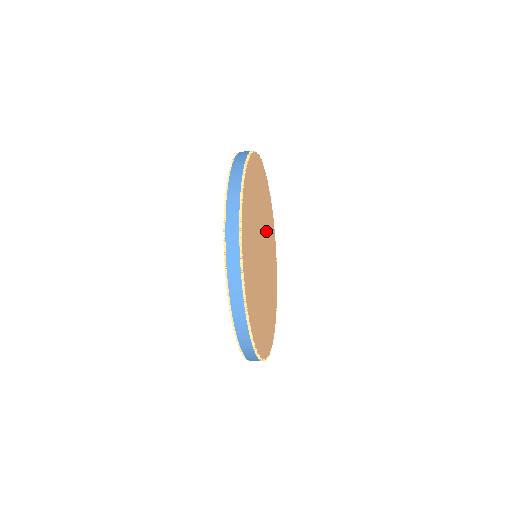
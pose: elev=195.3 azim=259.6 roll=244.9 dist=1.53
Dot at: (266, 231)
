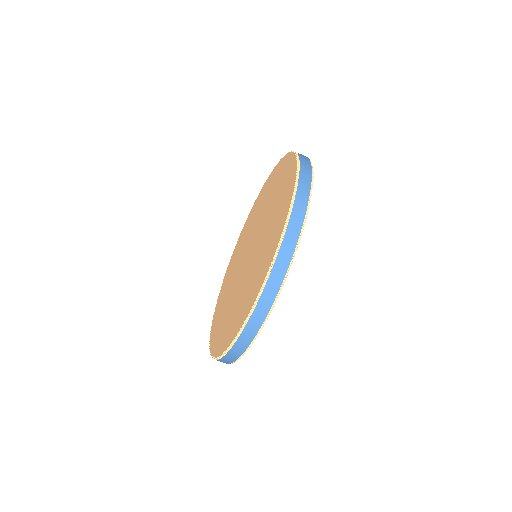
Dot at: occluded
